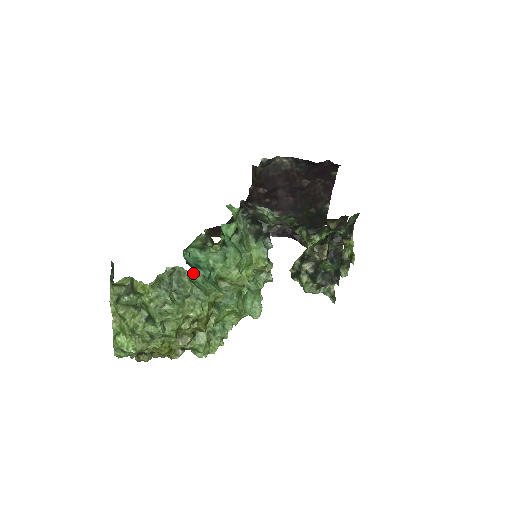
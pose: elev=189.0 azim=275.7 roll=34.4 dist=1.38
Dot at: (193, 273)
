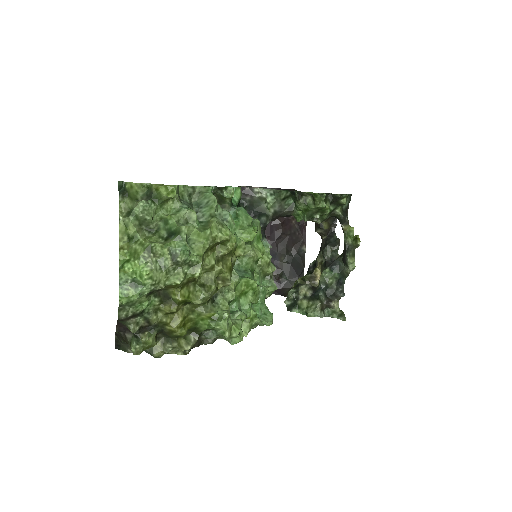
Dot at: occluded
